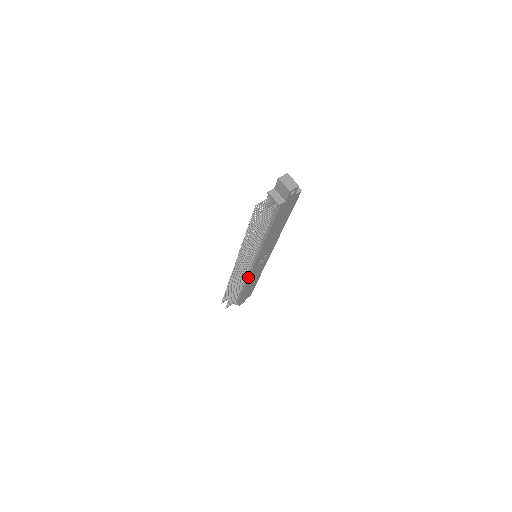
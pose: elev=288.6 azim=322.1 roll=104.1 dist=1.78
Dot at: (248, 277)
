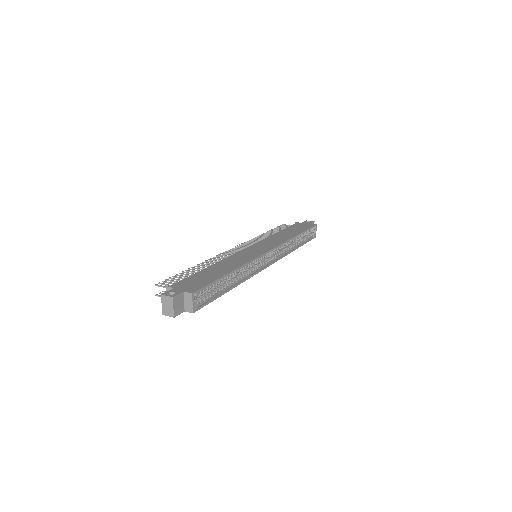
Dot at: occluded
